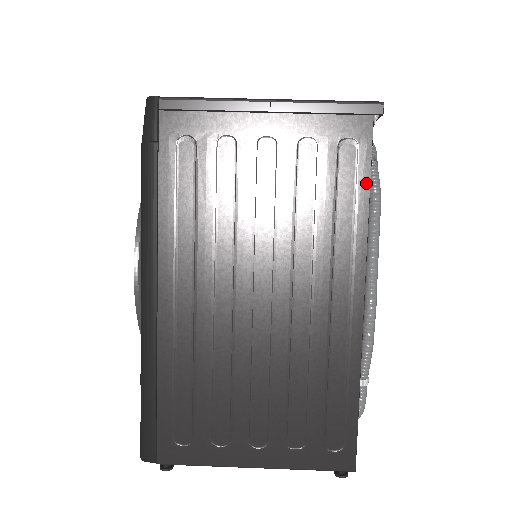
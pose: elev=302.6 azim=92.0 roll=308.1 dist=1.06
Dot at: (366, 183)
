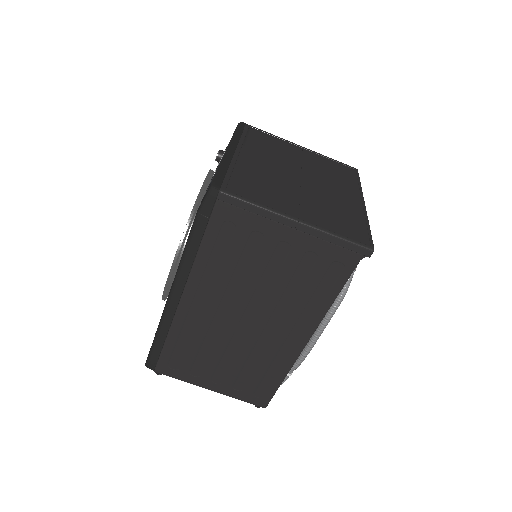
Dot at: (339, 289)
